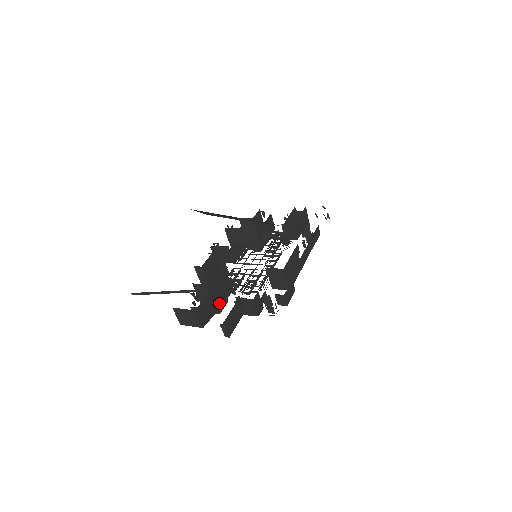
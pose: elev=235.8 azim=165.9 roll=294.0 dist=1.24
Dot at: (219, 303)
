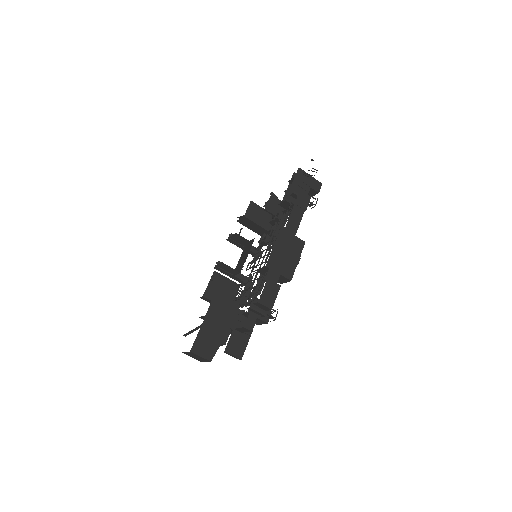
Dot at: (224, 327)
